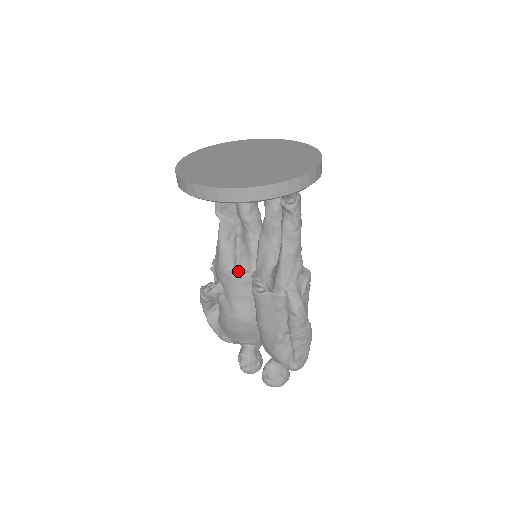
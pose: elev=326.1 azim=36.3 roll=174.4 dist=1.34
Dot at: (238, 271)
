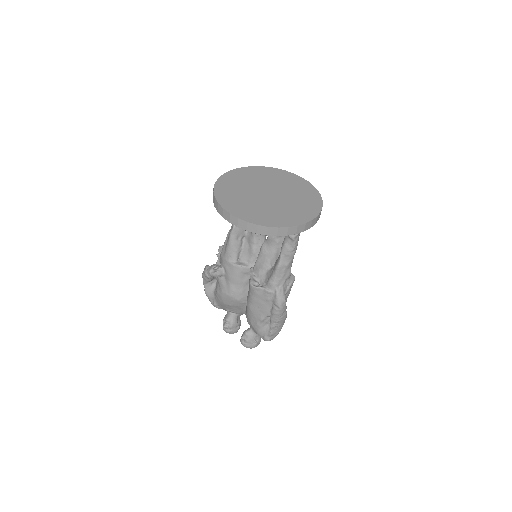
Dot at: (240, 263)
